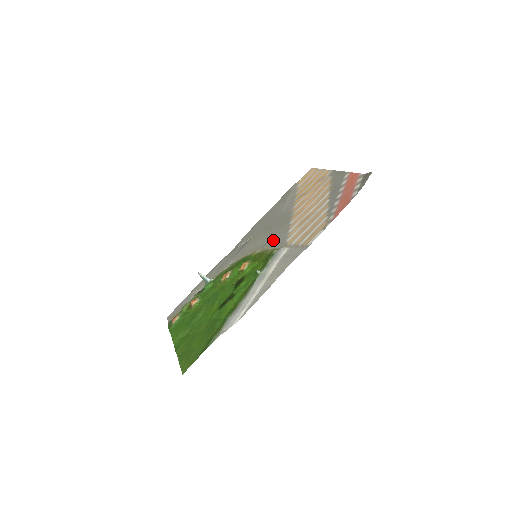
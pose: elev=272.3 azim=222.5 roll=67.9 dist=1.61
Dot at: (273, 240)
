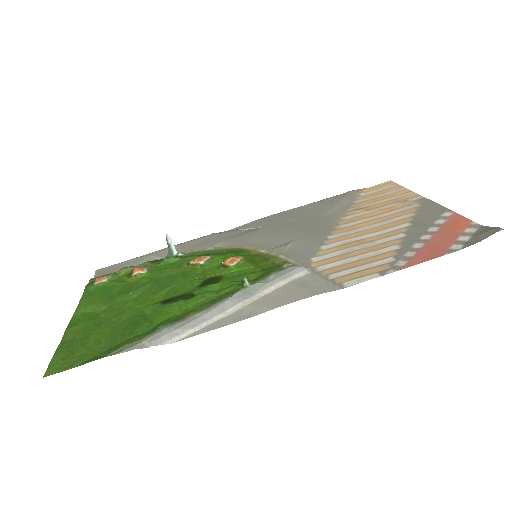
Dot at: (292, 247)
